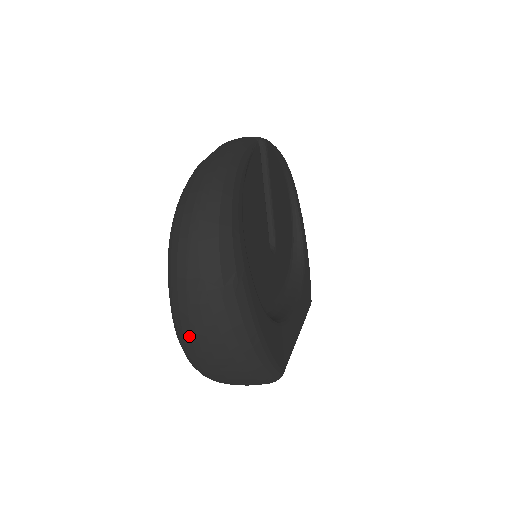
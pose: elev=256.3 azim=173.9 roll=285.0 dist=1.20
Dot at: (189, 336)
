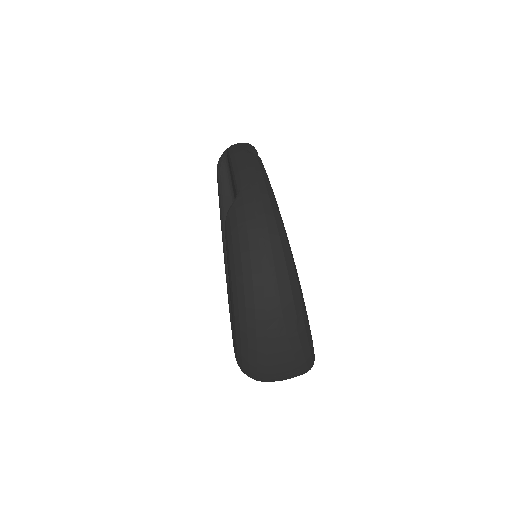
Dot at: (264, 362)
